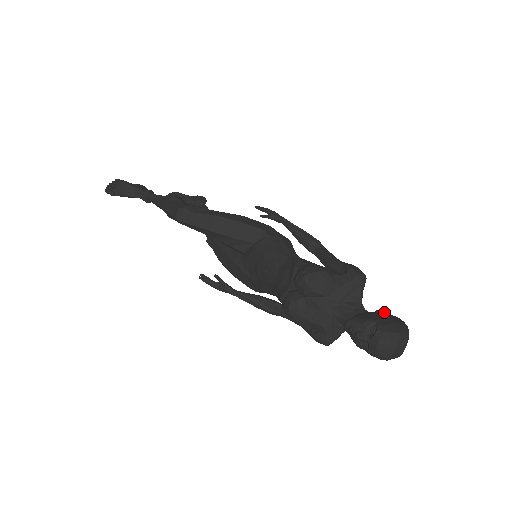
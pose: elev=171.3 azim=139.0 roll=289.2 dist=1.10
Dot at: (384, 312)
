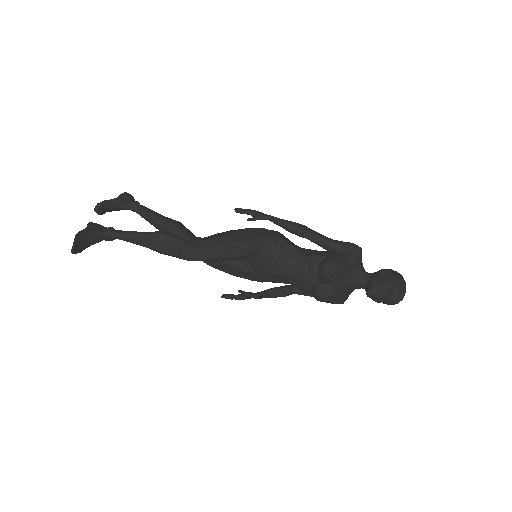
Dot at: (385, 272)
